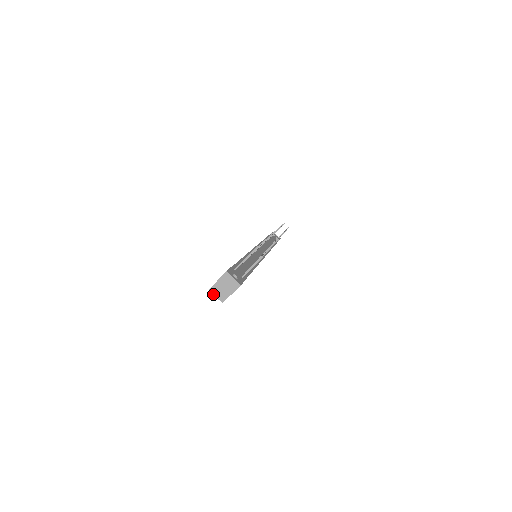
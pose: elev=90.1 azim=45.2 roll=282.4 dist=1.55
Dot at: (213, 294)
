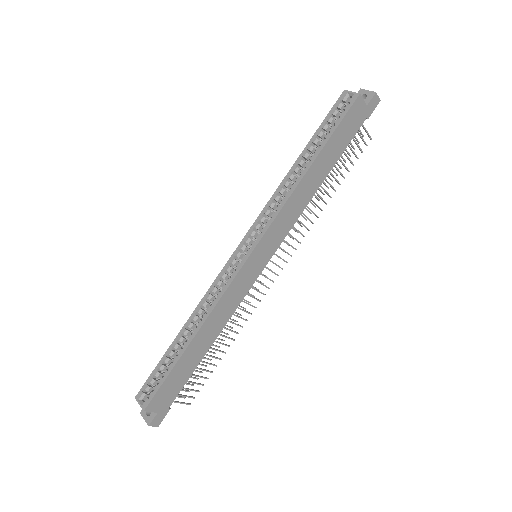
Dot at: (349, 91)
